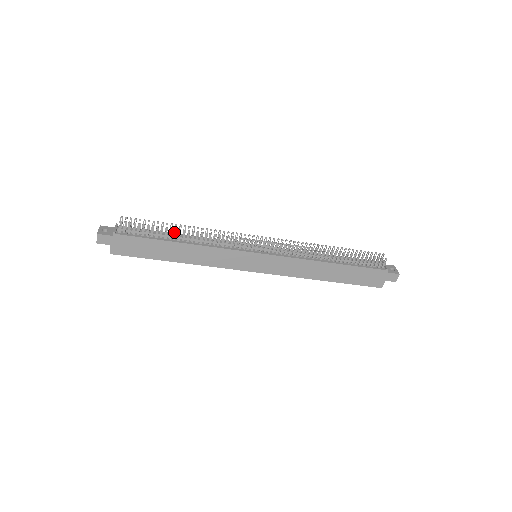
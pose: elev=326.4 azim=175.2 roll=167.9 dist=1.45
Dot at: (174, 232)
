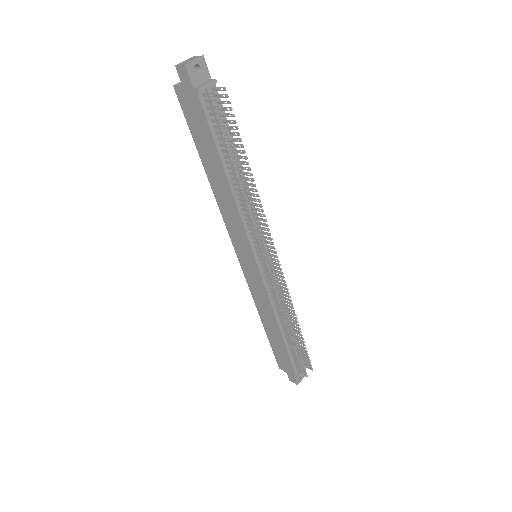
Dot at: (236, 167)
